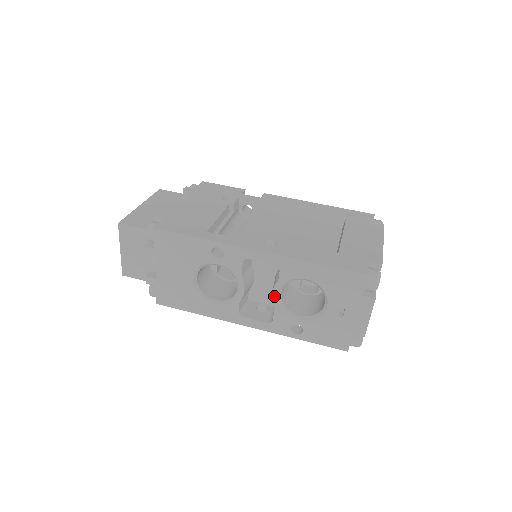
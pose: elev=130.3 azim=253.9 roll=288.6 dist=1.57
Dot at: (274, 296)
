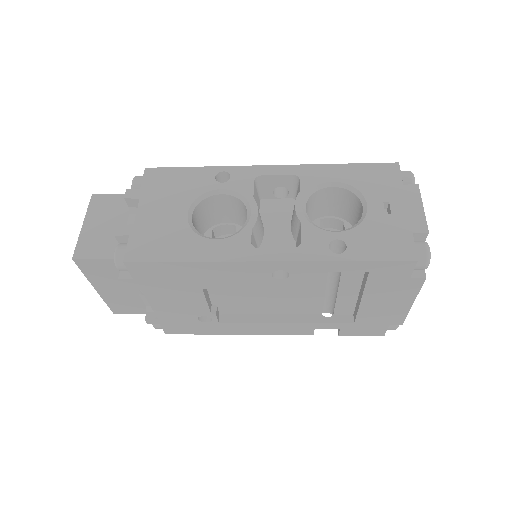
Dot at: (298, 210)
